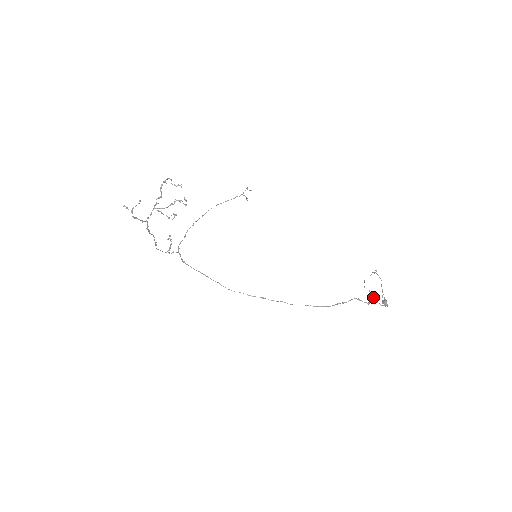
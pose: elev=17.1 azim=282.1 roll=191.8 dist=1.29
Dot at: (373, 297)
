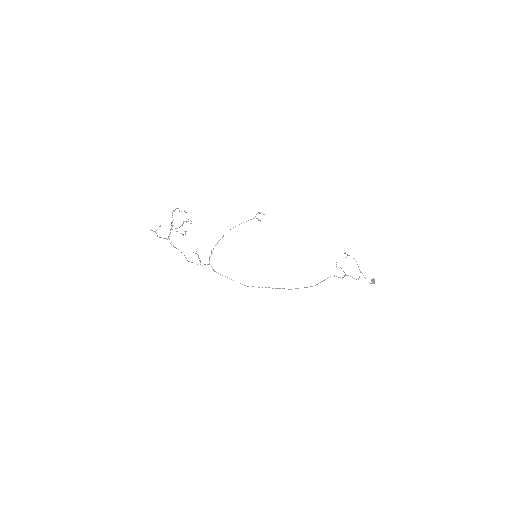
Dot at: (344, 272)
